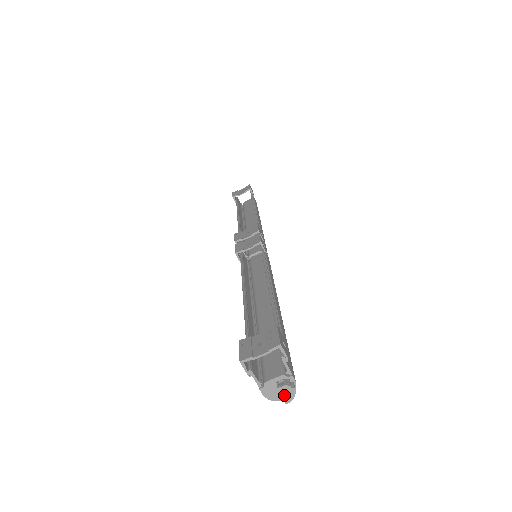
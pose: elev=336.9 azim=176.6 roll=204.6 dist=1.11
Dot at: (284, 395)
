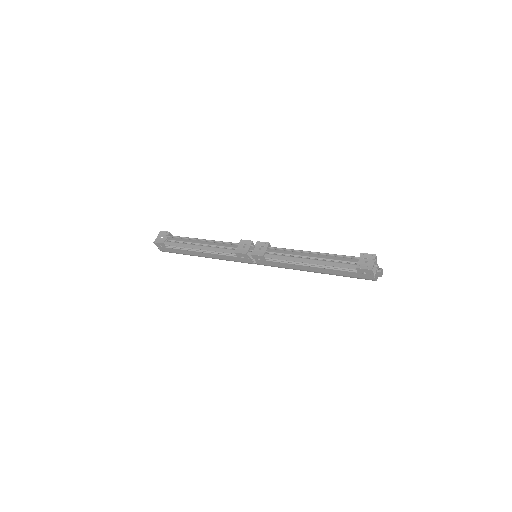
Dot at: (382, 274)
